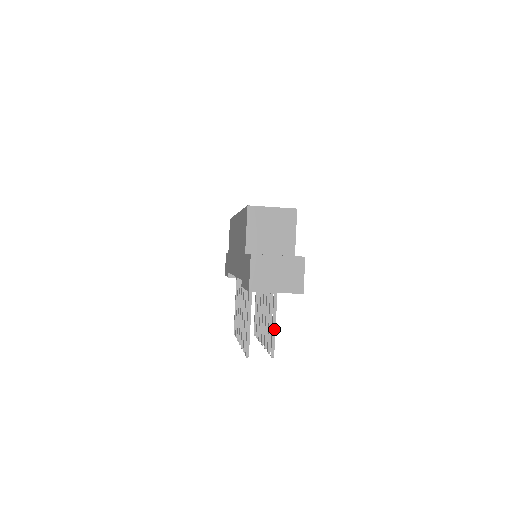
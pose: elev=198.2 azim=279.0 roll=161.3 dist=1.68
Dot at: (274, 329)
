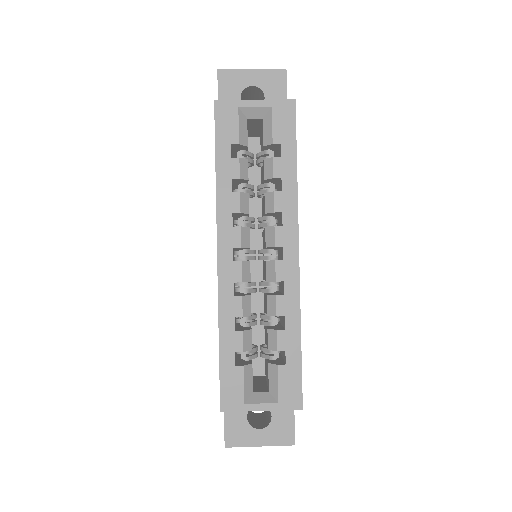
Dot at: occluded
